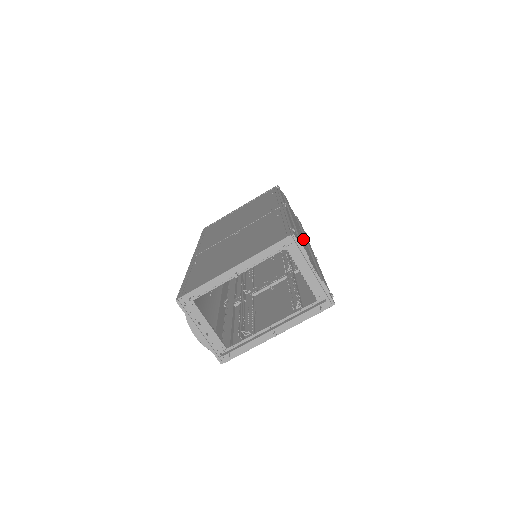
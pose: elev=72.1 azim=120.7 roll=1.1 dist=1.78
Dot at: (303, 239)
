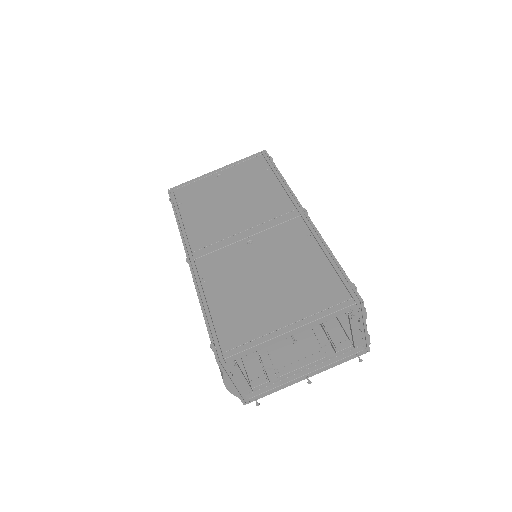
Dot at: occluded
